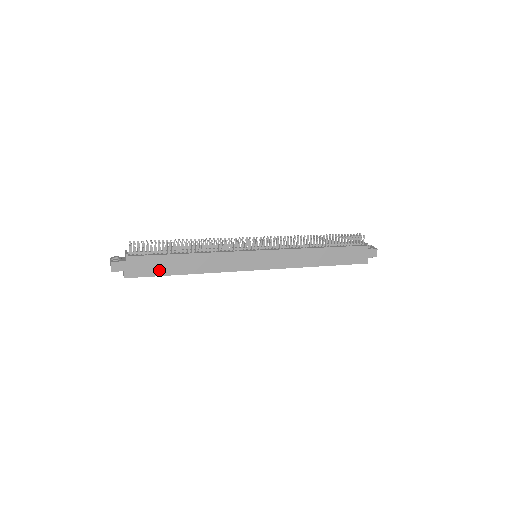
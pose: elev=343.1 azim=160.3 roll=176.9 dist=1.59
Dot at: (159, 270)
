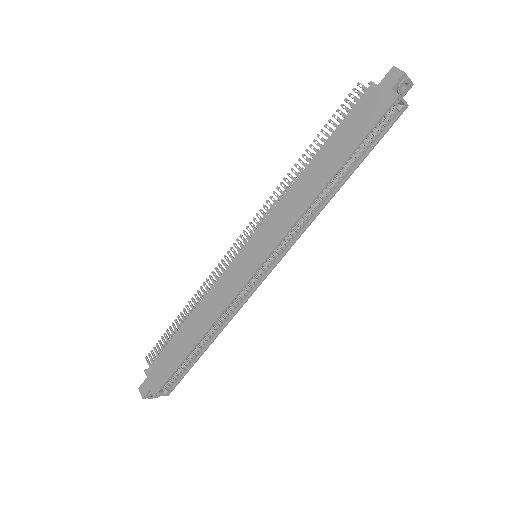
Dot at: (174, 362)
